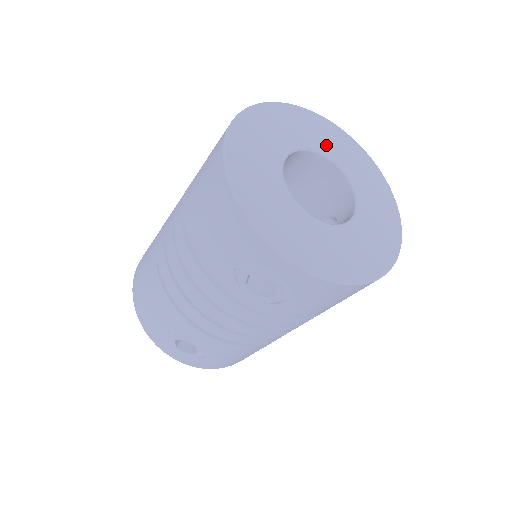
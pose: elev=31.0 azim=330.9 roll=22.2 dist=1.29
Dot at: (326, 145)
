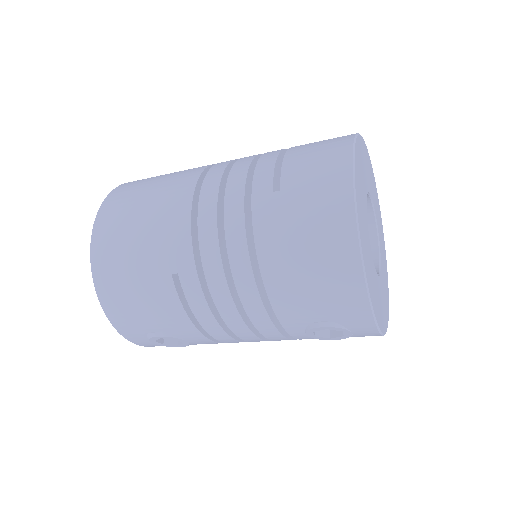
Dot at: (369, 181)
